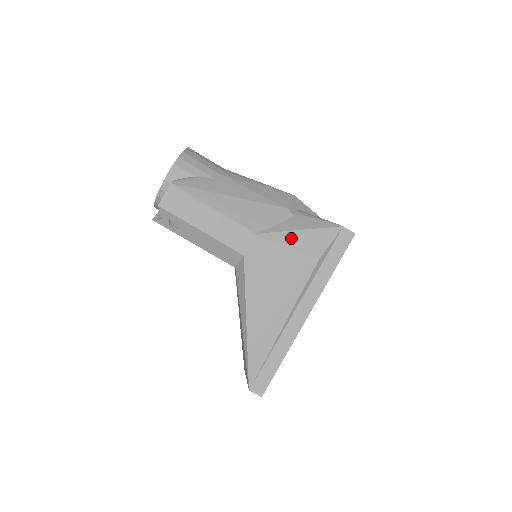
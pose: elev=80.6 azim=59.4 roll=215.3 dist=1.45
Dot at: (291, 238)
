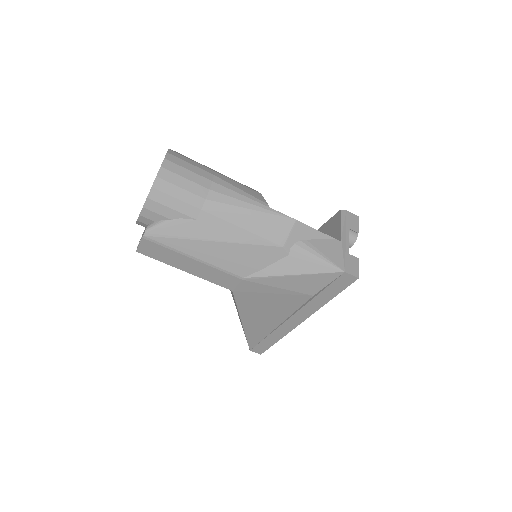
Dot at: (282, 281)
